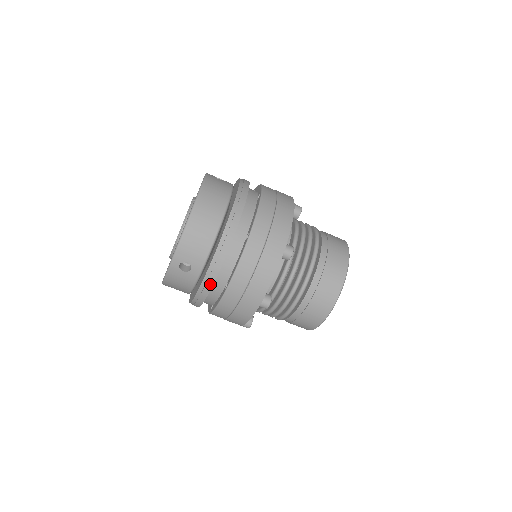
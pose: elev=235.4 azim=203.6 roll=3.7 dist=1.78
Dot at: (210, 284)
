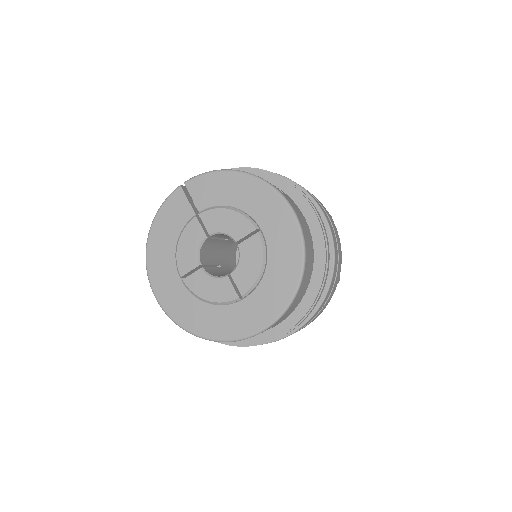
Dot at: occluded
